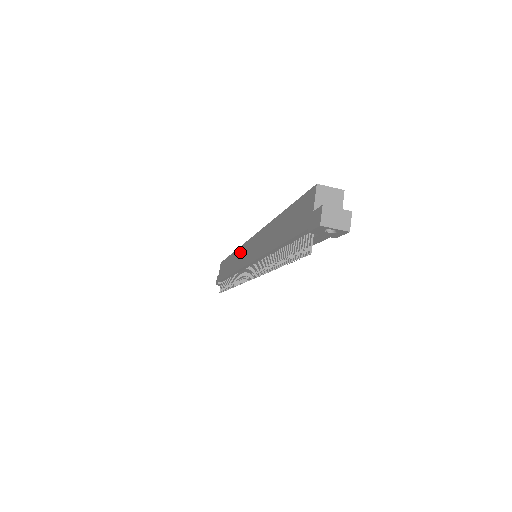
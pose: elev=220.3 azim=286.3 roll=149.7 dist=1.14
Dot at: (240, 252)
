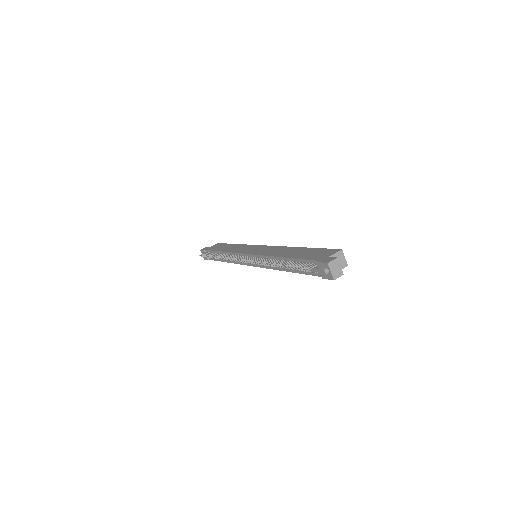
Dot at: (247, 246)
